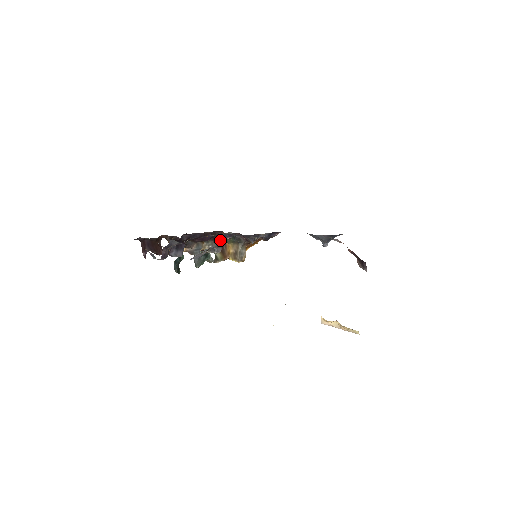
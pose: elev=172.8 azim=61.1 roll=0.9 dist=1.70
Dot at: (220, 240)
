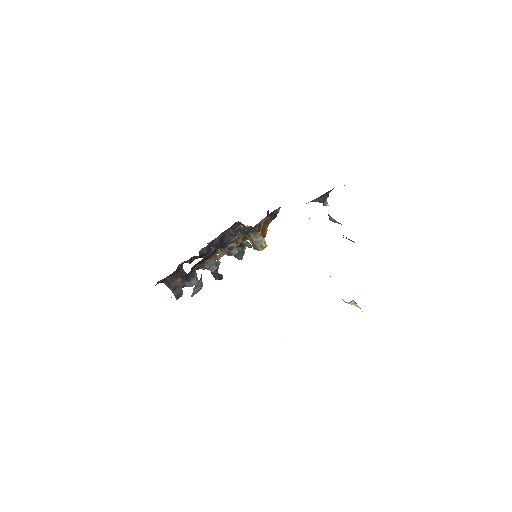
Dot at: (228, 244)
